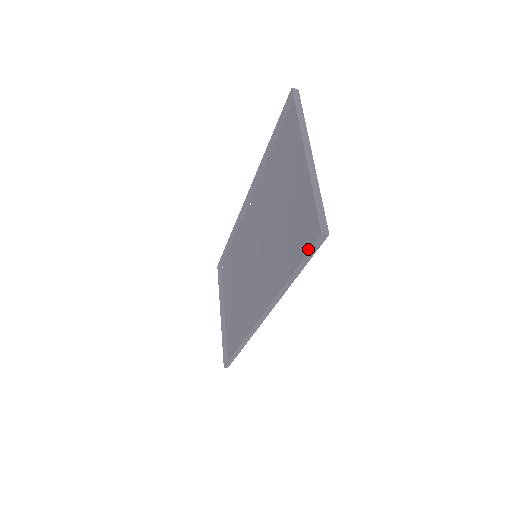
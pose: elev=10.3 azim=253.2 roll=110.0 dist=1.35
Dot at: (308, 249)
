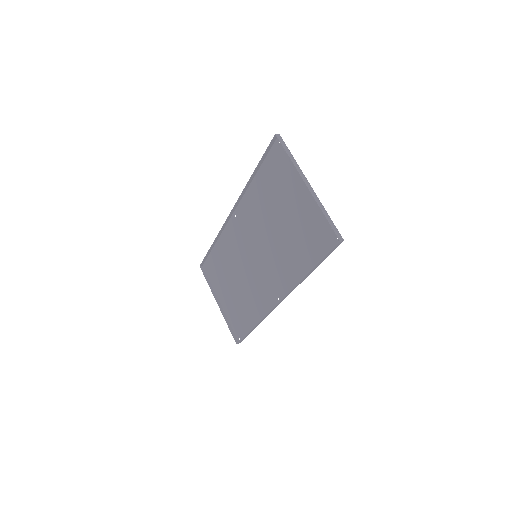
Dot at: (323, 250)
